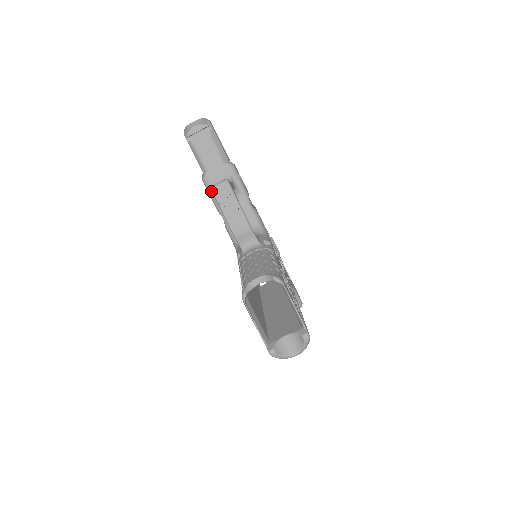
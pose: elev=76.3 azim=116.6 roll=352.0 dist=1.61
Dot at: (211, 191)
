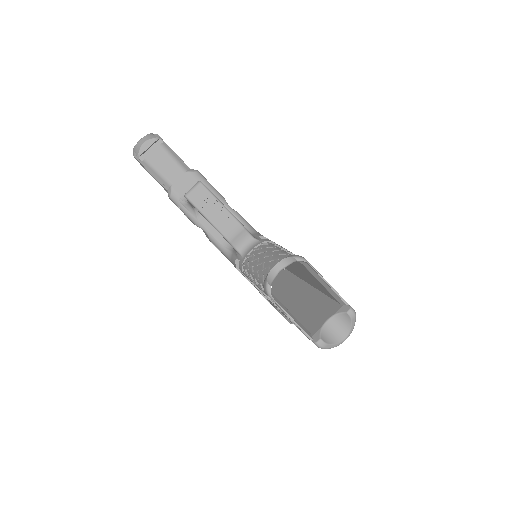
Dot at: occluded
